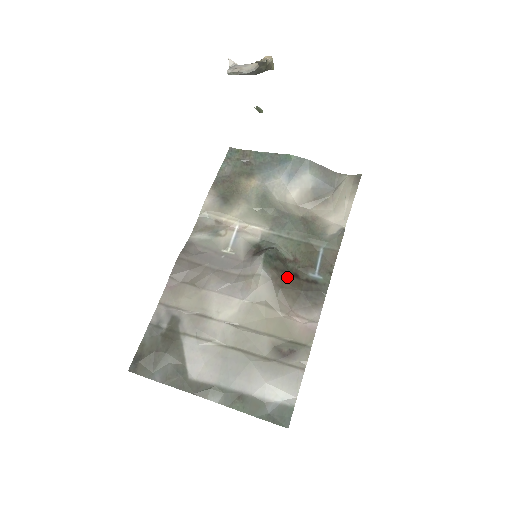
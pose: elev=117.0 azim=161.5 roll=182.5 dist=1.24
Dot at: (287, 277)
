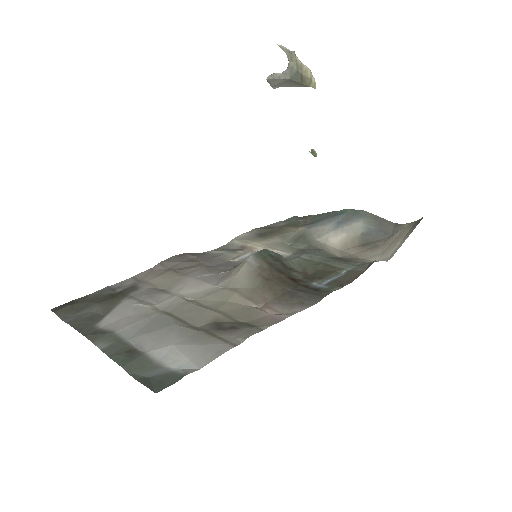
Dot at: (280, 276)
